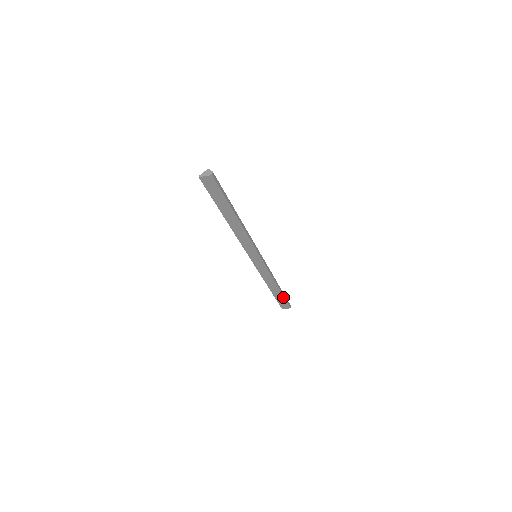
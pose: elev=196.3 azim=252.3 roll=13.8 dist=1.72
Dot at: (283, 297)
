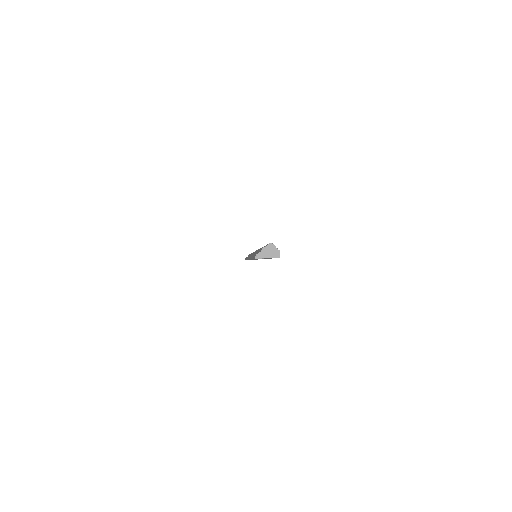
Dot at: occluded
